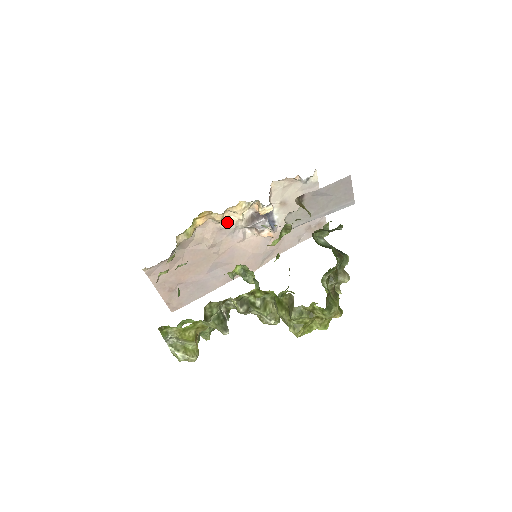
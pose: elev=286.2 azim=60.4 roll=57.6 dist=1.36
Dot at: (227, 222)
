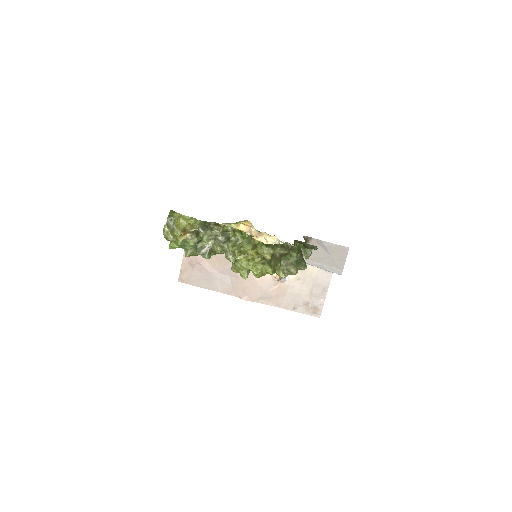
Dot at: occluded
